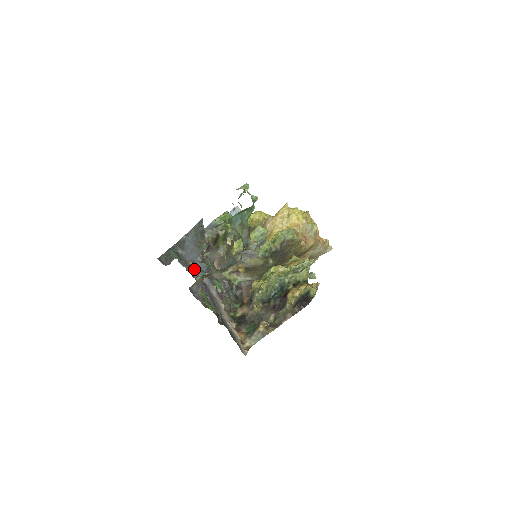
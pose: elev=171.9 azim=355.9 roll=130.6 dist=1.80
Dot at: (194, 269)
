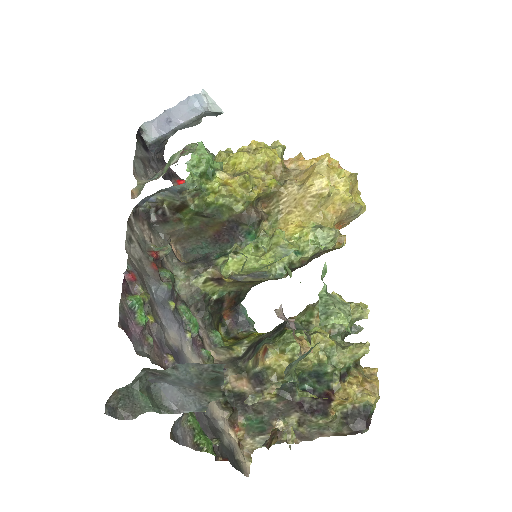
Dot at: (158, 332)
